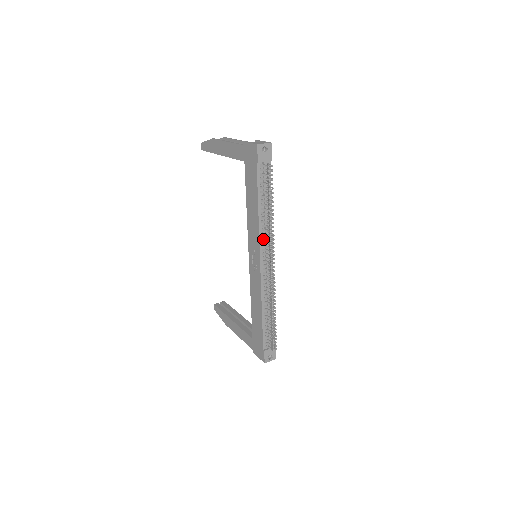
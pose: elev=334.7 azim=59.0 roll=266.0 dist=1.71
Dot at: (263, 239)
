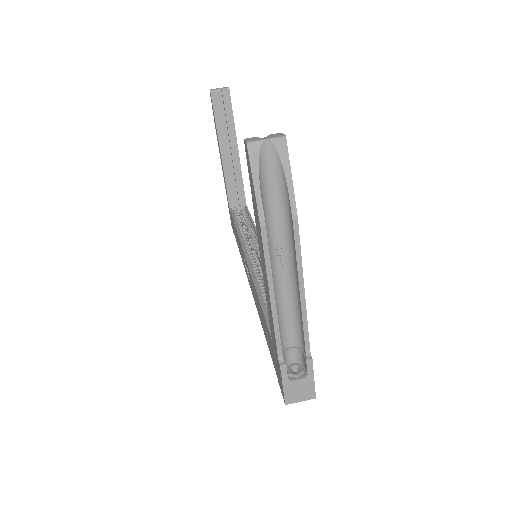
Dot at: occluded
